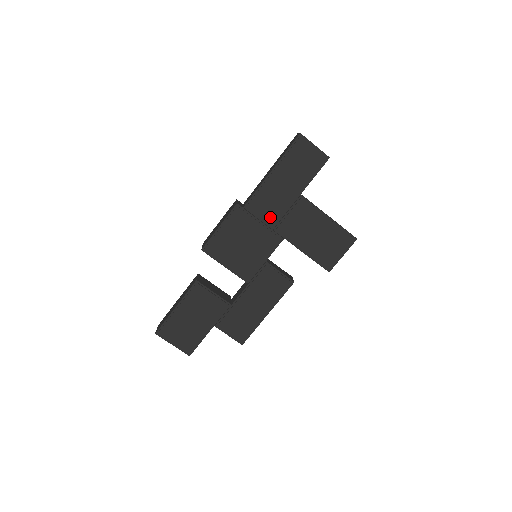
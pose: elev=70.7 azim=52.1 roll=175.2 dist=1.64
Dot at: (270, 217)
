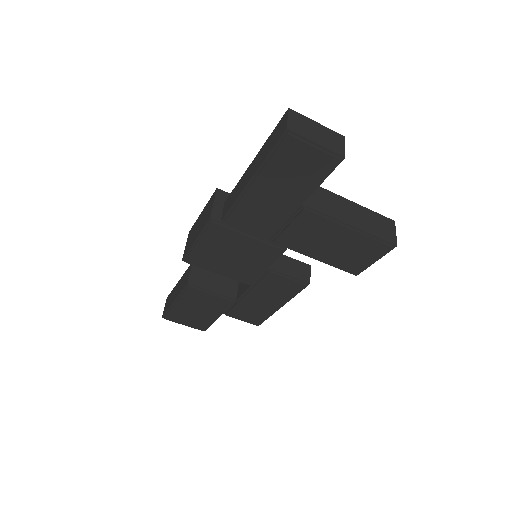
Dot at: (261, 231)
